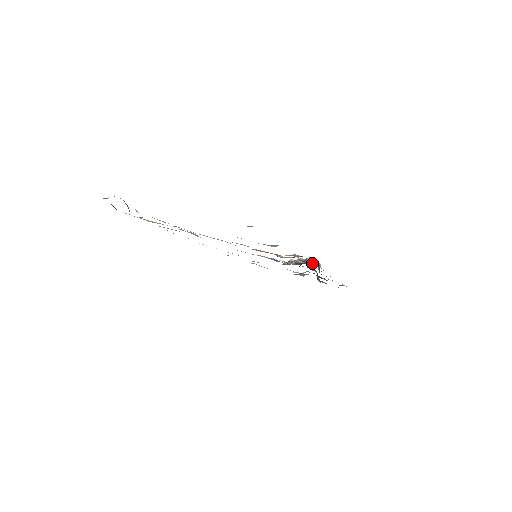
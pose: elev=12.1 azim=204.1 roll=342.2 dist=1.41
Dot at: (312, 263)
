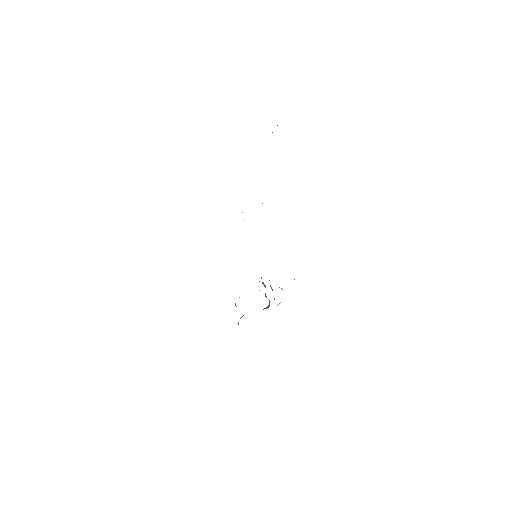
Dot at: (269, 300)
